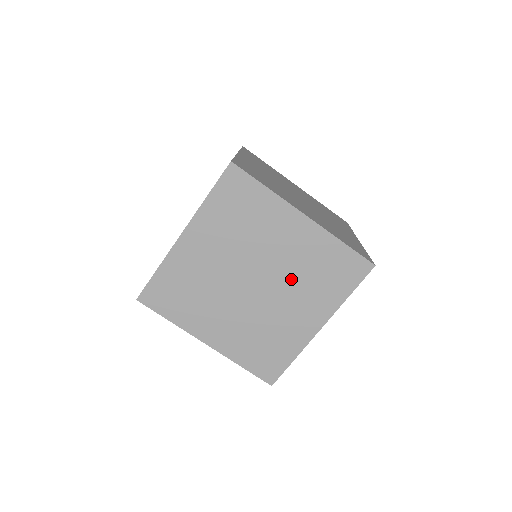
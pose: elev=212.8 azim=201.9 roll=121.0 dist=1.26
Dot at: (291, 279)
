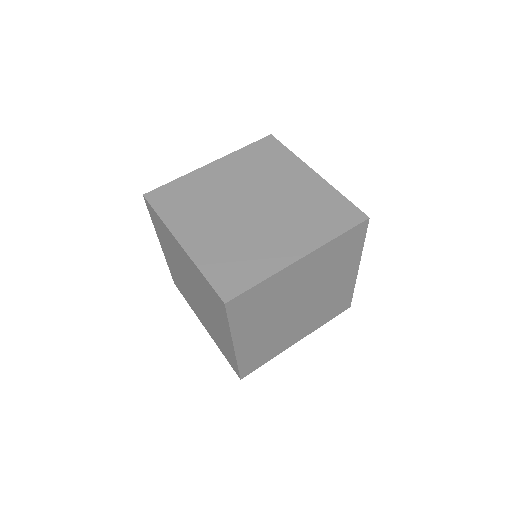
Dot at: (260, 181)
